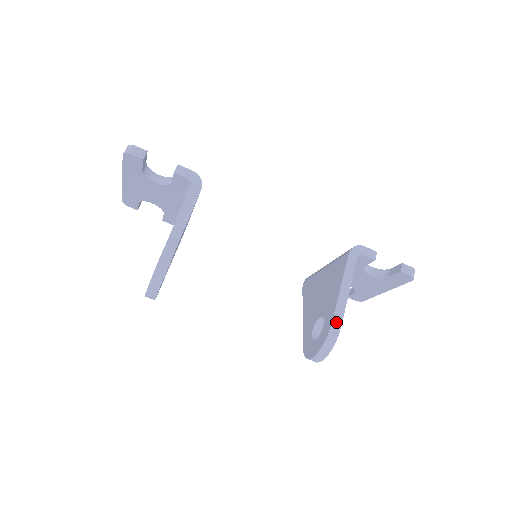
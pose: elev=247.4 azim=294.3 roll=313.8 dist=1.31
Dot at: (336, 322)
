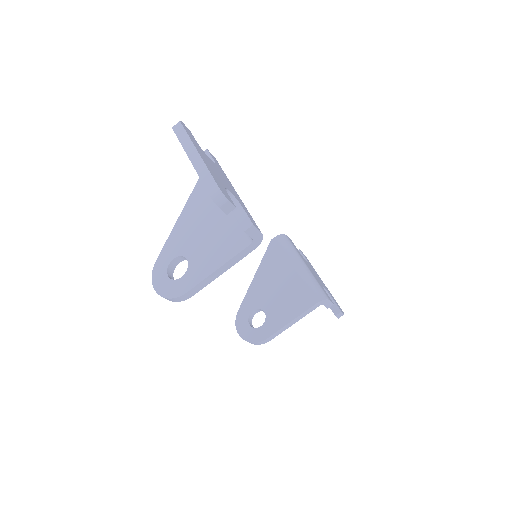
Dot at: (270, 338)
